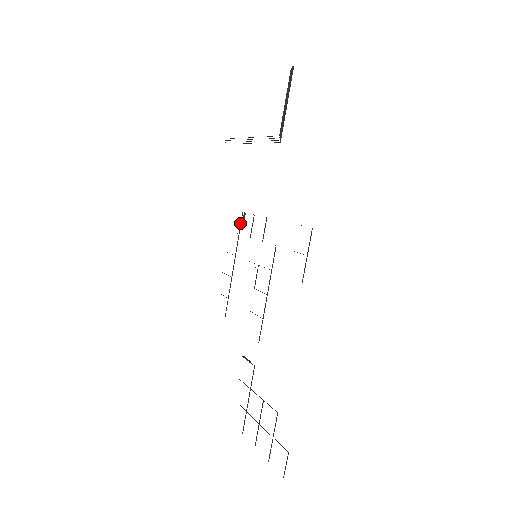
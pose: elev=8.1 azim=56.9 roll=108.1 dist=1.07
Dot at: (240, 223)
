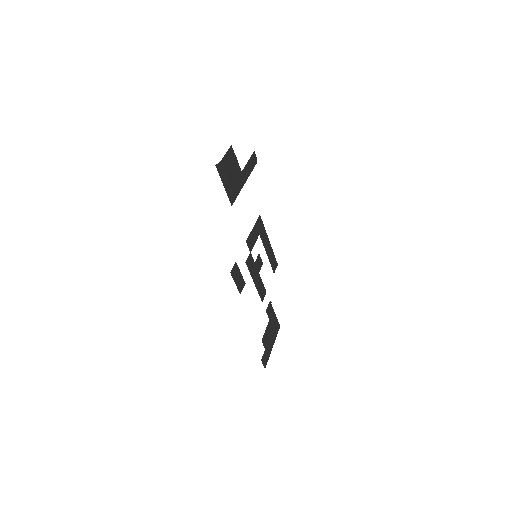
Dot at: (257, 229)
